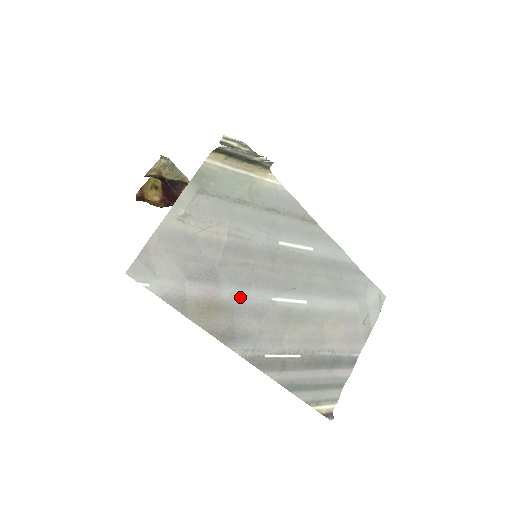
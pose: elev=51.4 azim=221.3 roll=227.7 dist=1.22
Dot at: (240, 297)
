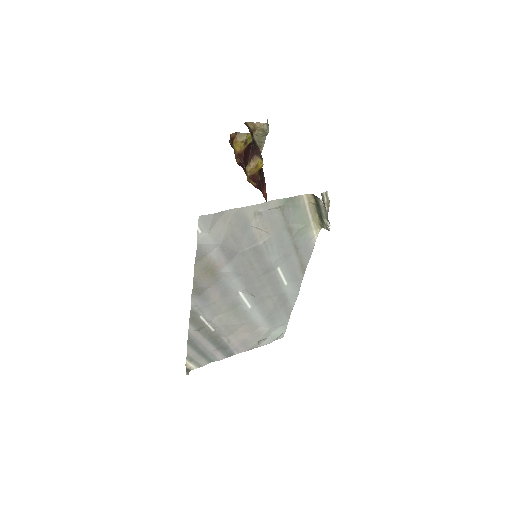
Dot at: (228, 277)
